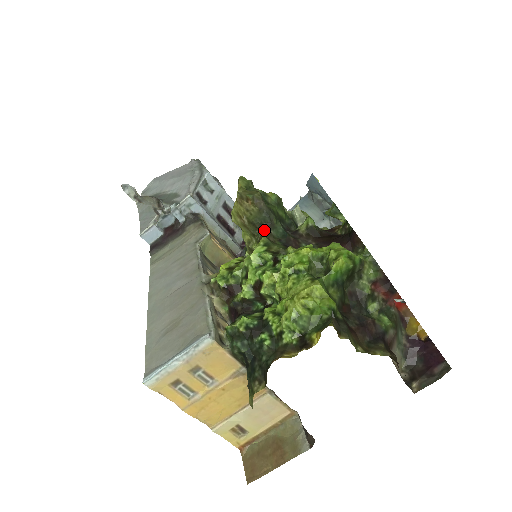
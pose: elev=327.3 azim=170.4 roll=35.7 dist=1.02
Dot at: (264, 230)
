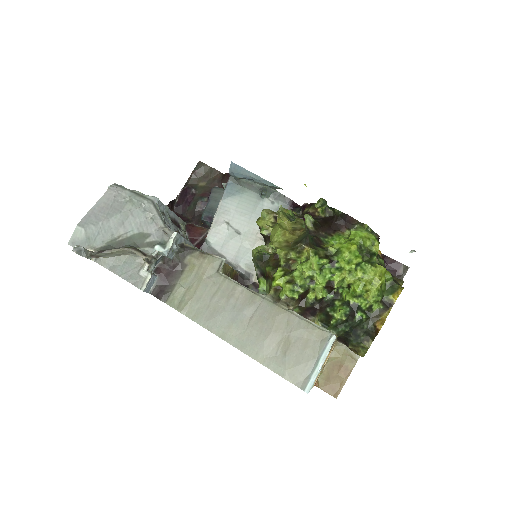
Dot at: (303, 243)
